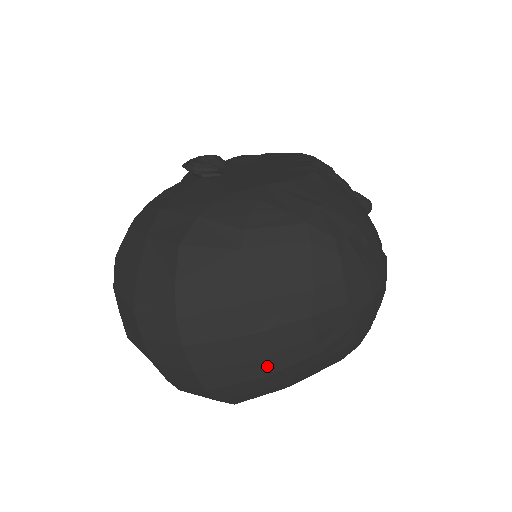
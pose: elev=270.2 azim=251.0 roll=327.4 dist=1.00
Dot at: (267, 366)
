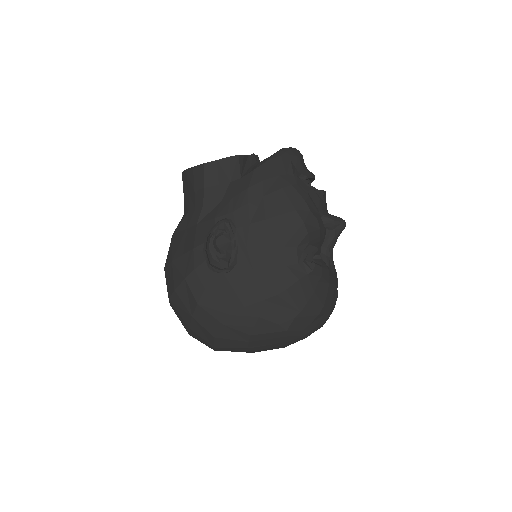
Dot at: occluded
